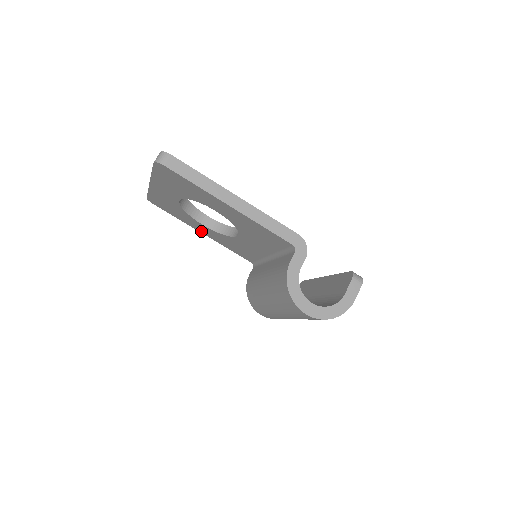
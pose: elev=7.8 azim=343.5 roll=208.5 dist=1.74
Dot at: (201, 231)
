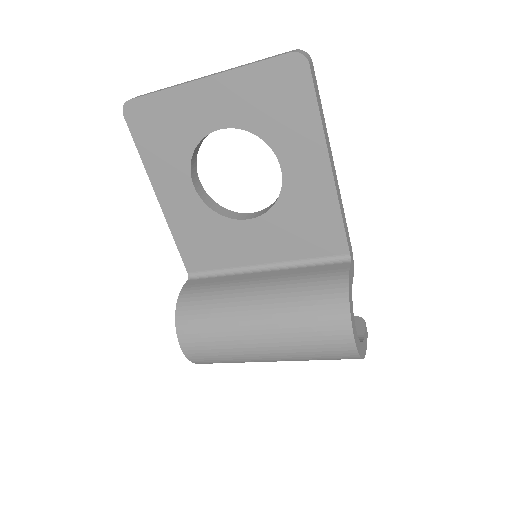
Dot at: (162, 194)
